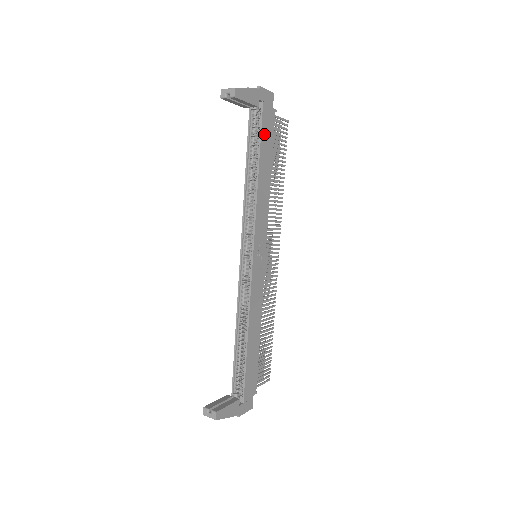
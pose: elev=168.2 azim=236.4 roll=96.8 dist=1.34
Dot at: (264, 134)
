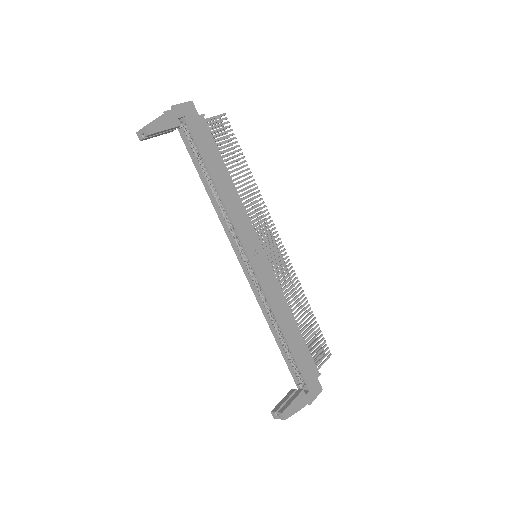
Dot at: (202, 145)
